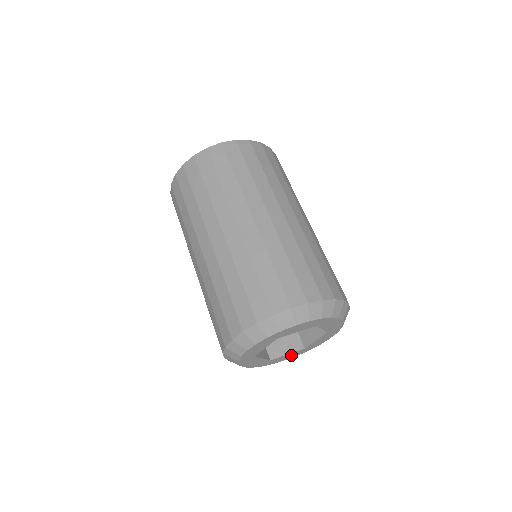
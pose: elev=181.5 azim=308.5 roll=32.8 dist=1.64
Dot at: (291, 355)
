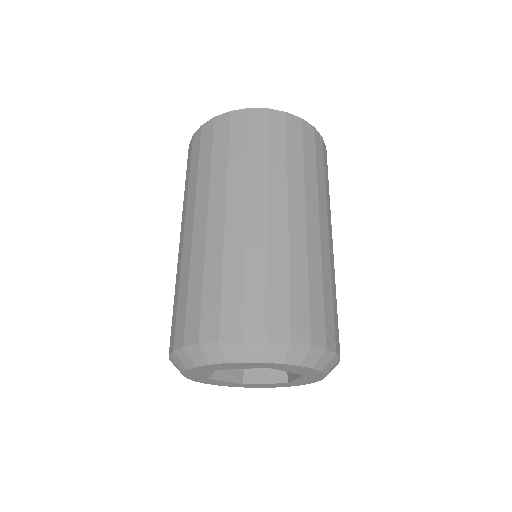
Dot at: (274, 385)
